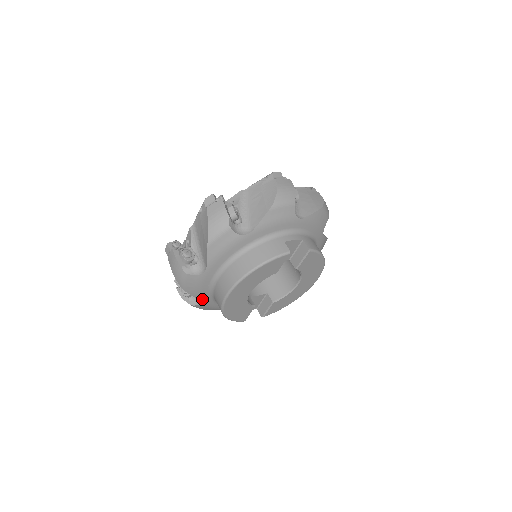
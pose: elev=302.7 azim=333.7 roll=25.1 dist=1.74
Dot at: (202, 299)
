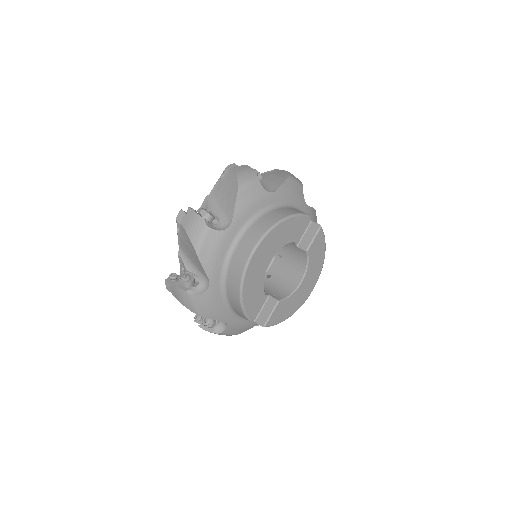
Dot at: (212, 278)
